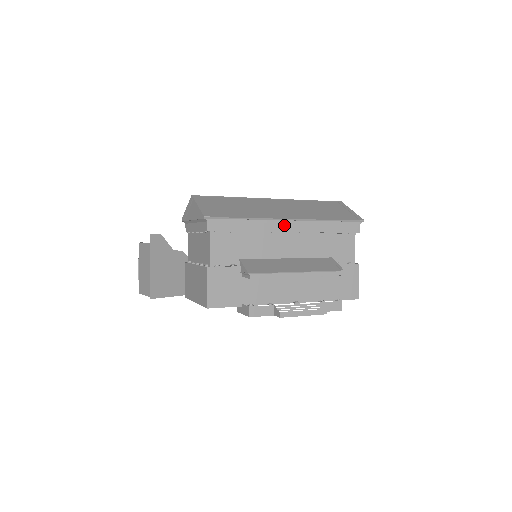
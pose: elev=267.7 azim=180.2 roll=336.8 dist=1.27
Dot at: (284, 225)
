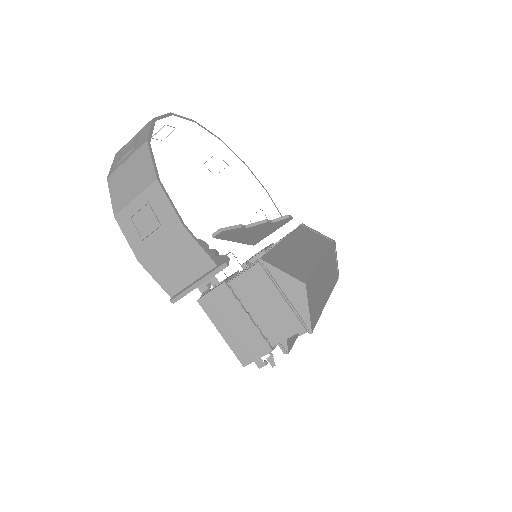
Dot at: occluded
